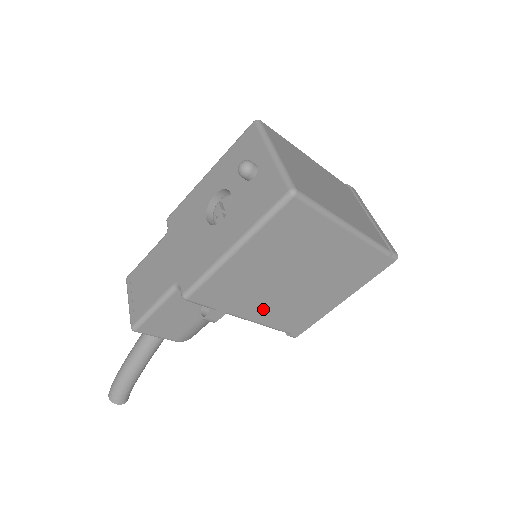
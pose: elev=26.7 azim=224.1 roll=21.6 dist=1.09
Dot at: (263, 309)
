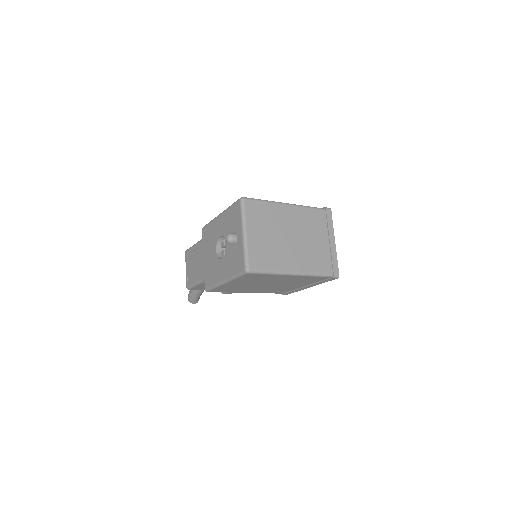
Dot at: (257, 291)
